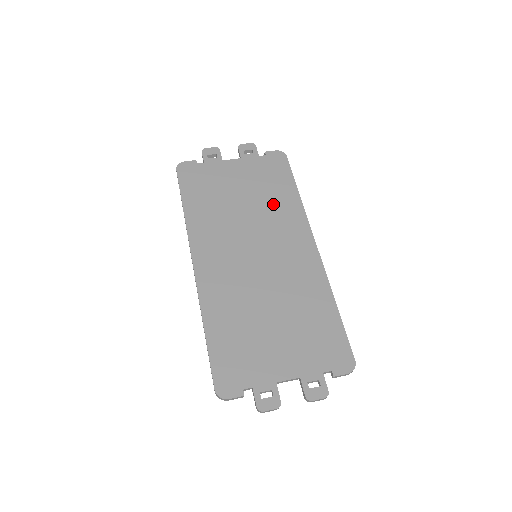
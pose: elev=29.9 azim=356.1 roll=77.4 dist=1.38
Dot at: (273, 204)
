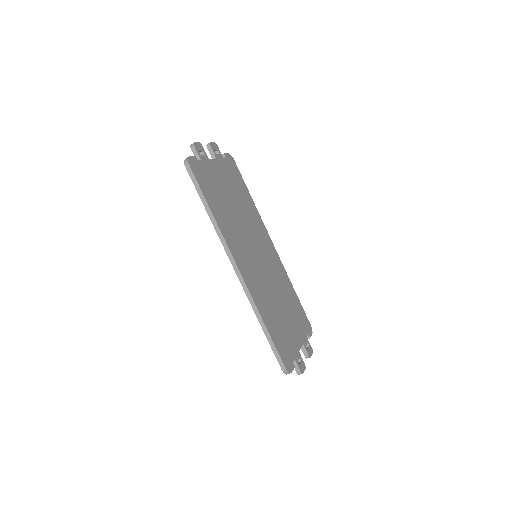
Dot at: (247, 208)
